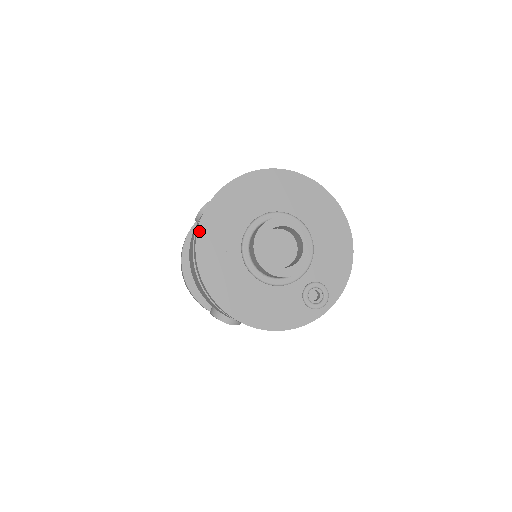
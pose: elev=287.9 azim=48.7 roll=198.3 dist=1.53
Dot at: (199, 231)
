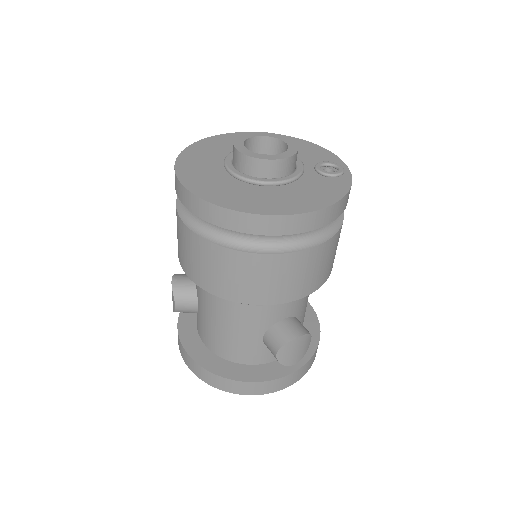
Dot at: (191, 190)
